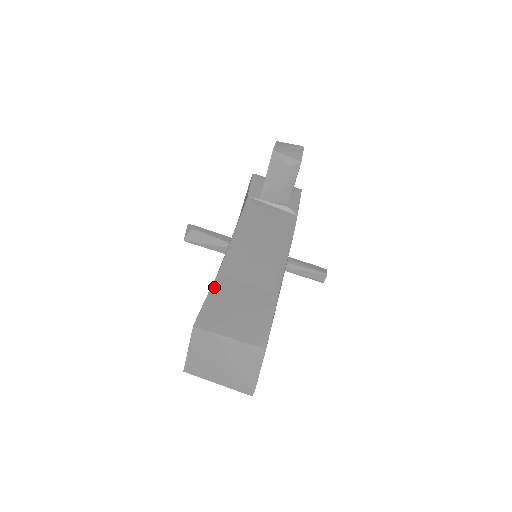
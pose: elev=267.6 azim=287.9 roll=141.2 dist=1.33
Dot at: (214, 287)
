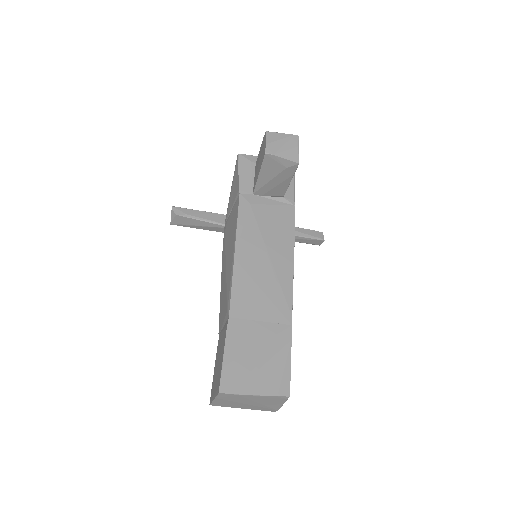
Dot at: (229, 336)
